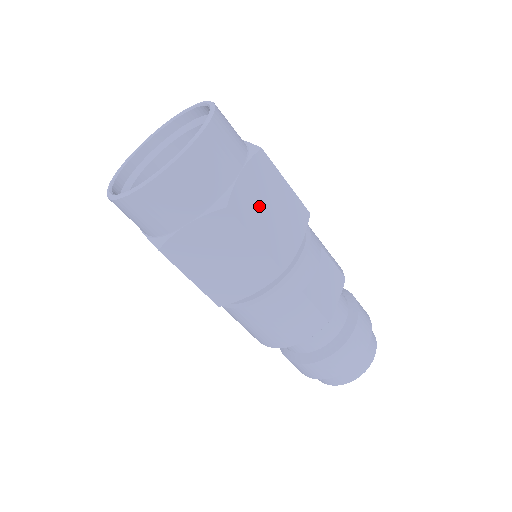
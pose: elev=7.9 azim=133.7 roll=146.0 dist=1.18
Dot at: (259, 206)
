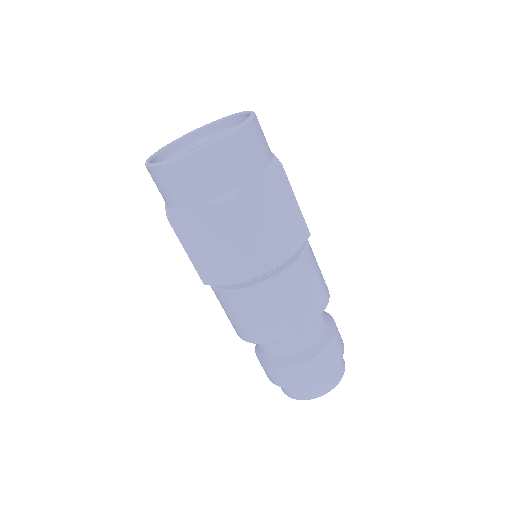
Dot at: (260, 211)
